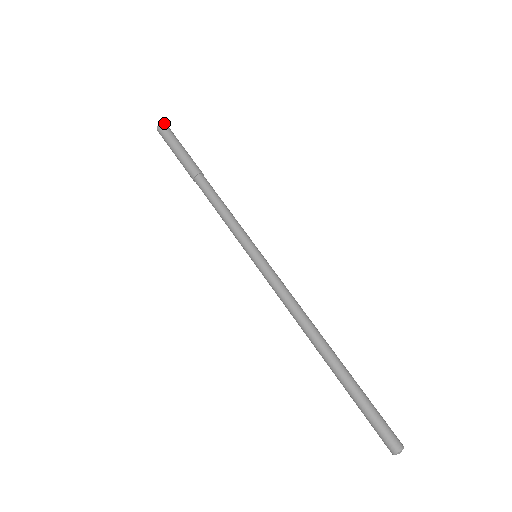
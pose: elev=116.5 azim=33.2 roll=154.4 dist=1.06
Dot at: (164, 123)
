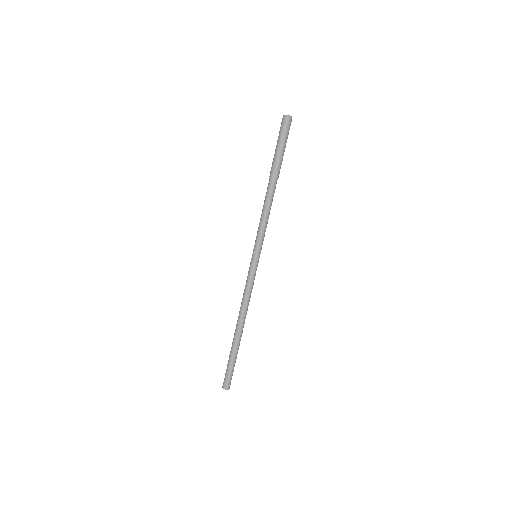
Dot at: (286, 116)
